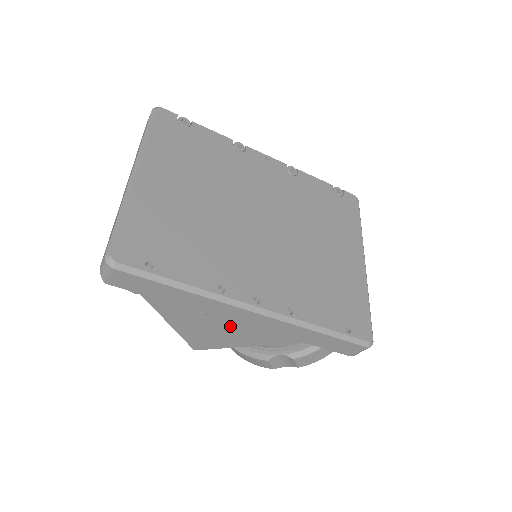
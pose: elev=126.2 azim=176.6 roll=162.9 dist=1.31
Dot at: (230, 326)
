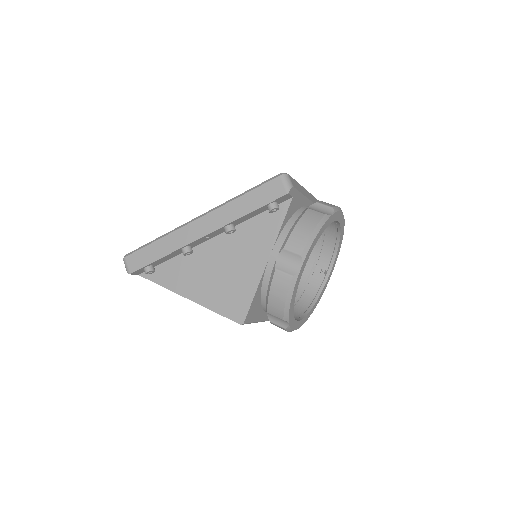
Dot at: (228, 268)
